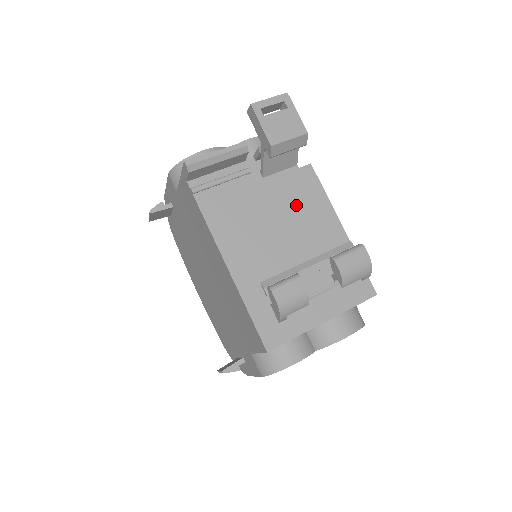
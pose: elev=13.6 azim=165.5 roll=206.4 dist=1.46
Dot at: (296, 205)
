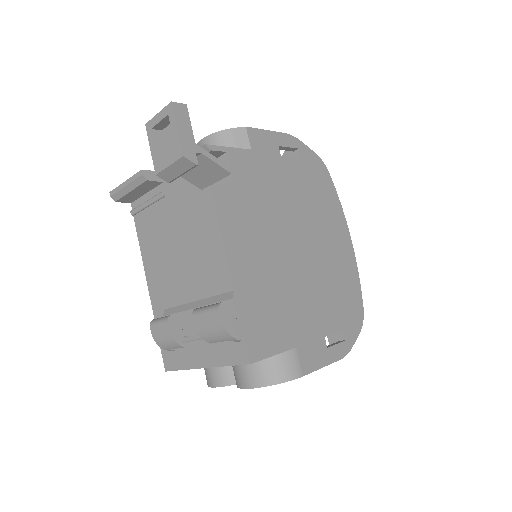
Dot at: (194, 236)
